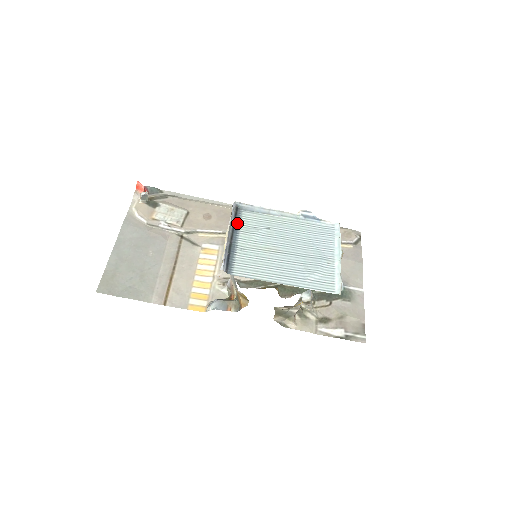
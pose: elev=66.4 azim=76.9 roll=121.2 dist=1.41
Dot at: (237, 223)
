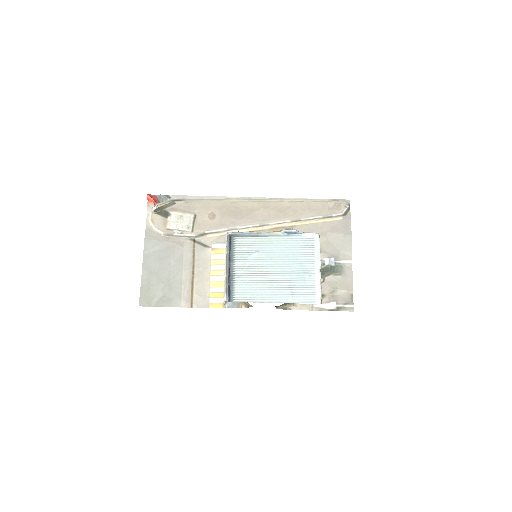
Dot at: (232, 252)
